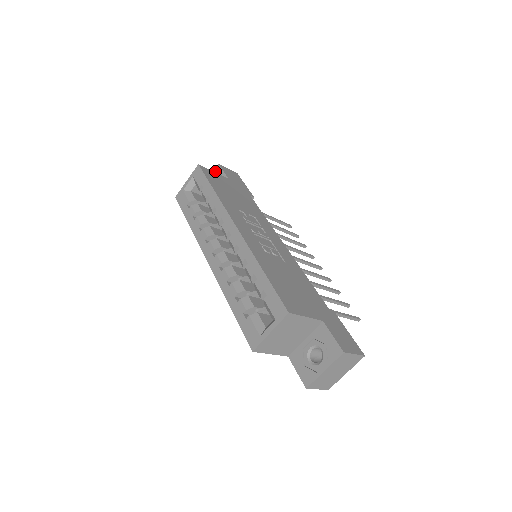
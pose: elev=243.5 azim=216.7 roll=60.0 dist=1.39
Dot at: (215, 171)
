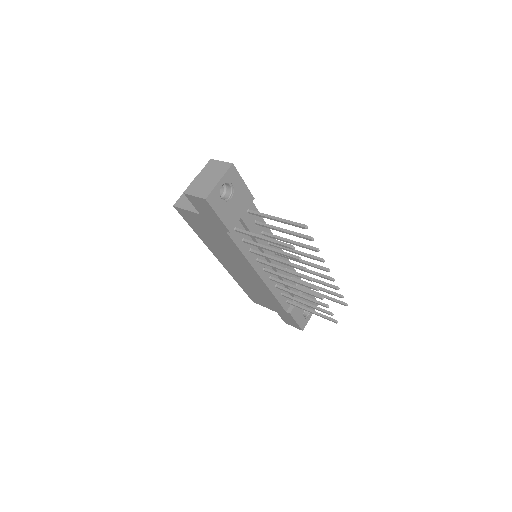
Dot at: occluded
